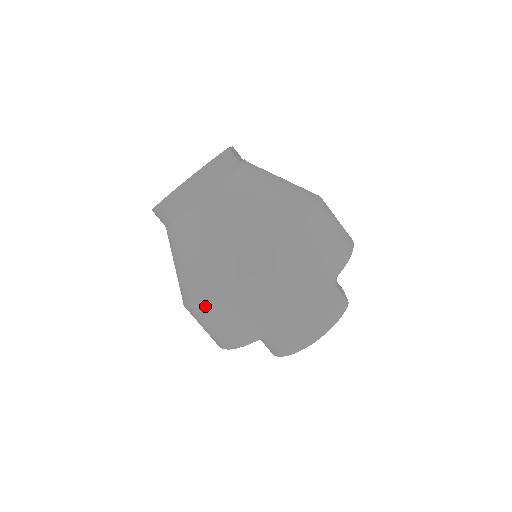
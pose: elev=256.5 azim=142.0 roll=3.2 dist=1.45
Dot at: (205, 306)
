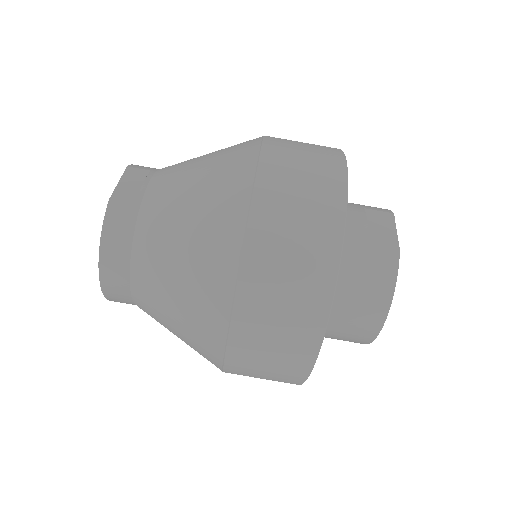
Dot at: occluded
